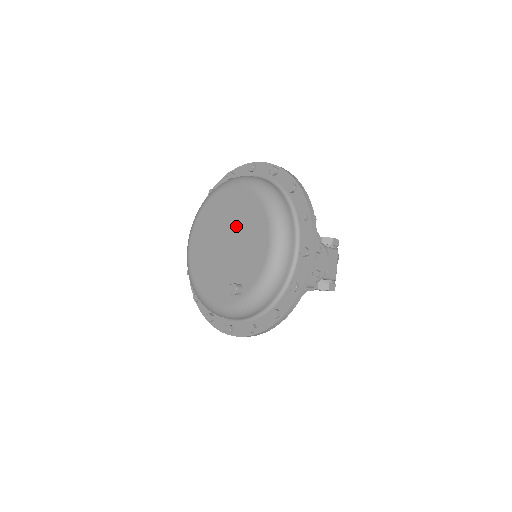
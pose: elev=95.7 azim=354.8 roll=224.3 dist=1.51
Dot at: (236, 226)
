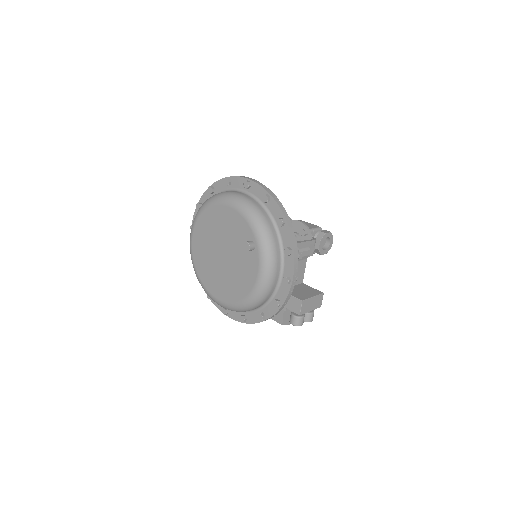
Dot at: (214, 239)
